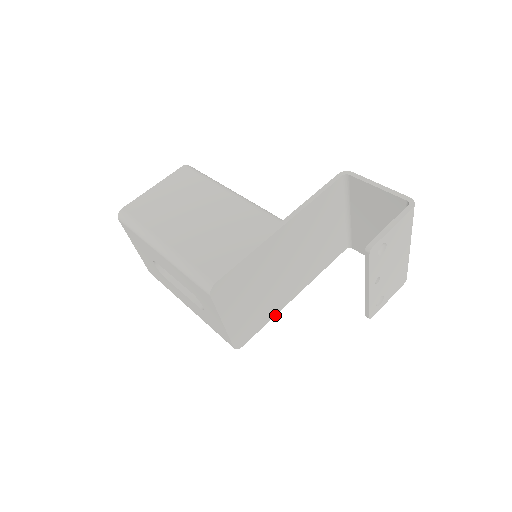
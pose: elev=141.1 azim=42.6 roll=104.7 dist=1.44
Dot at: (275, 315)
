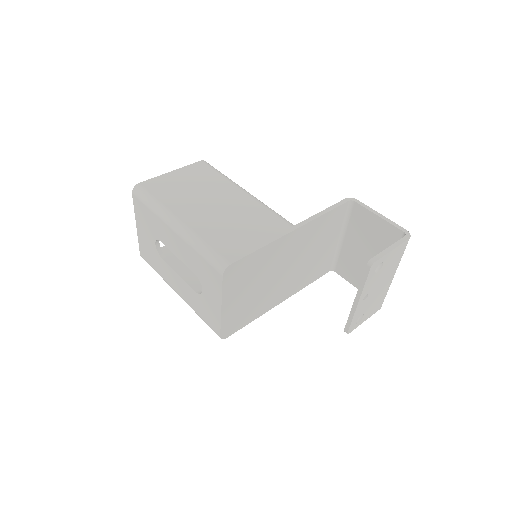
Dot at: occluded
